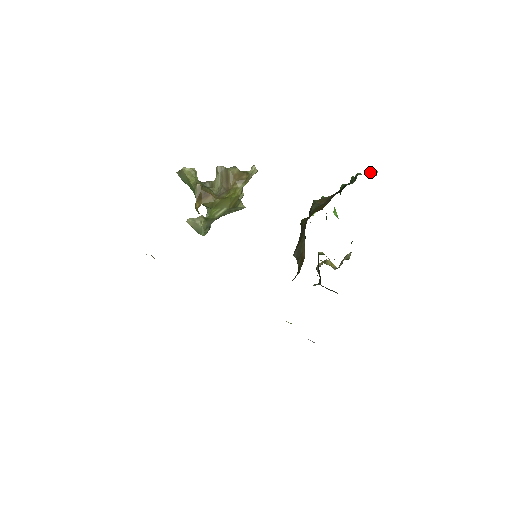
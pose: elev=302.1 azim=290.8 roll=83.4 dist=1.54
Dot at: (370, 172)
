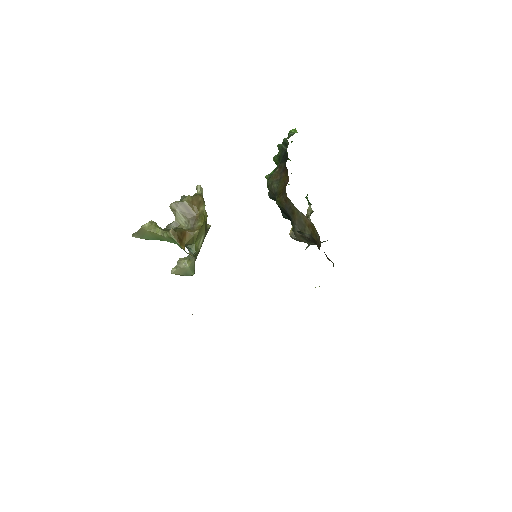
Dot at: (291, 133)
